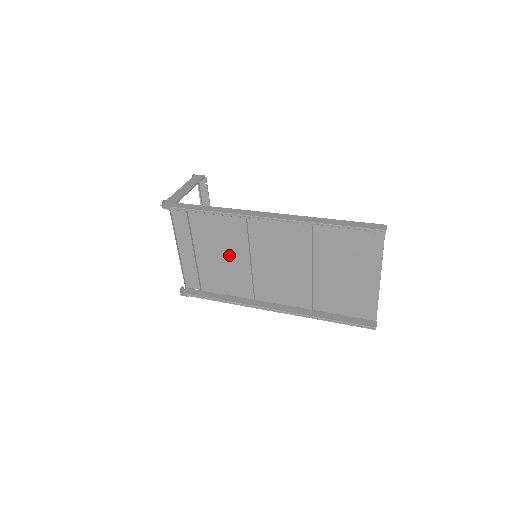
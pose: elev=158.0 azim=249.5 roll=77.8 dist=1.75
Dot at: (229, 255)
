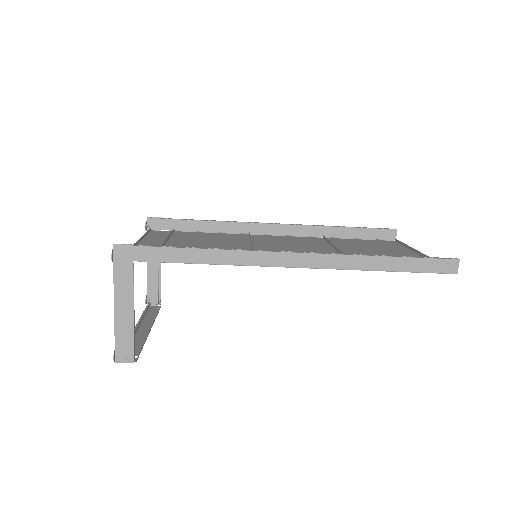
Dot at: (219, 246)
